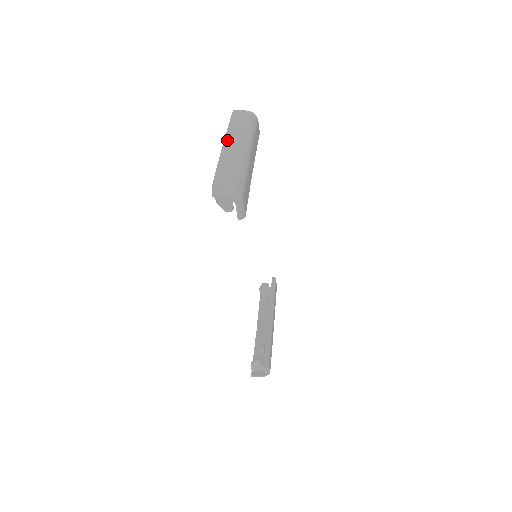
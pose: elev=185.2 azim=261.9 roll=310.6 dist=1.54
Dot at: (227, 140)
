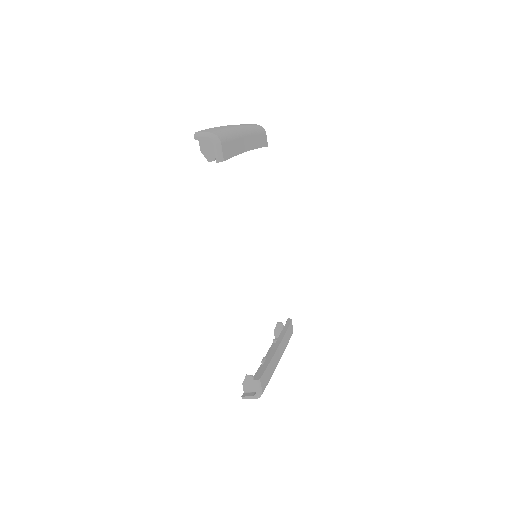
Dot at: (227, 125)
